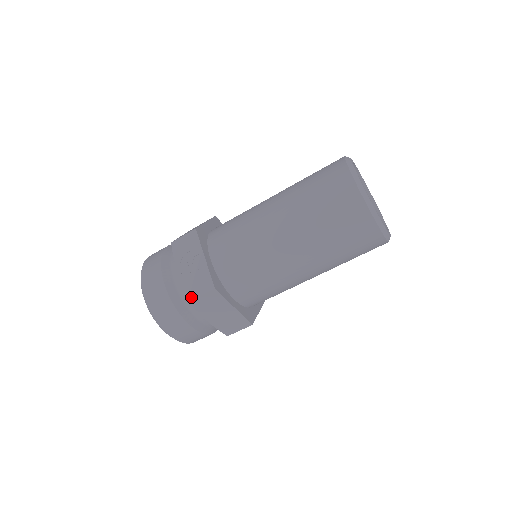
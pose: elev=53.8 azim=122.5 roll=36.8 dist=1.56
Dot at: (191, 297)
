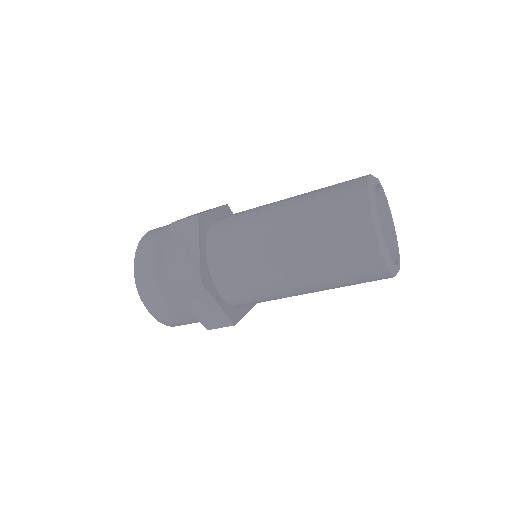
Dot at: (176, 284)
